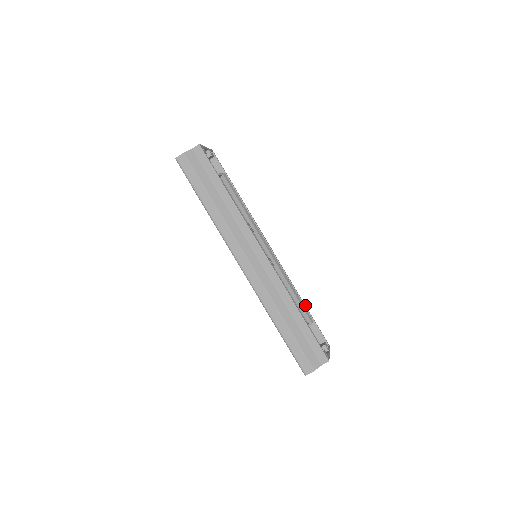
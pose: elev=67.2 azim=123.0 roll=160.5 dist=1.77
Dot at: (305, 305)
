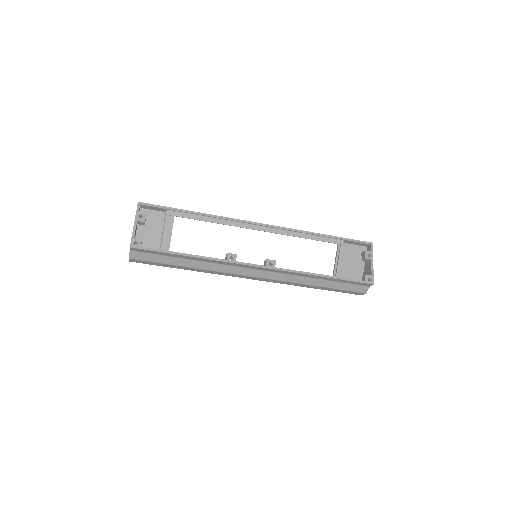
Dot at: (327, 235)
